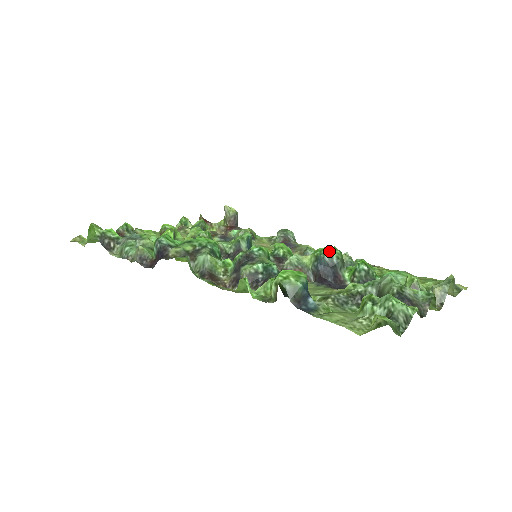
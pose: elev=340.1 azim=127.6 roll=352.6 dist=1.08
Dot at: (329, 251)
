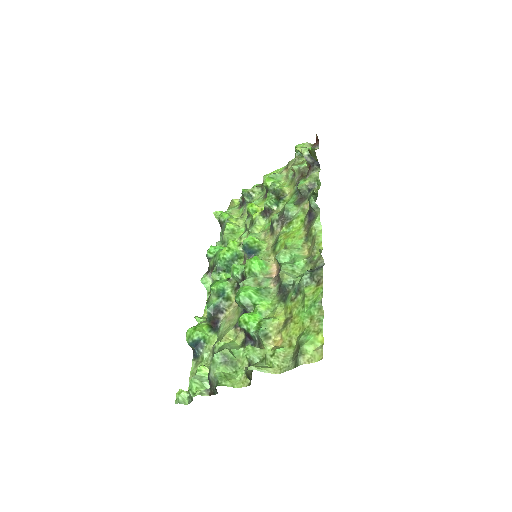
Dot at: (235, 298)
